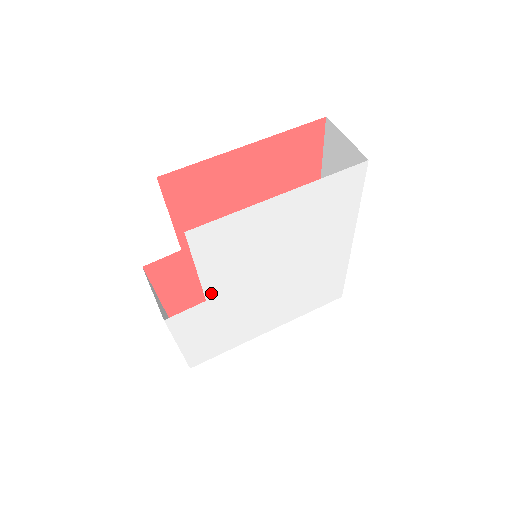
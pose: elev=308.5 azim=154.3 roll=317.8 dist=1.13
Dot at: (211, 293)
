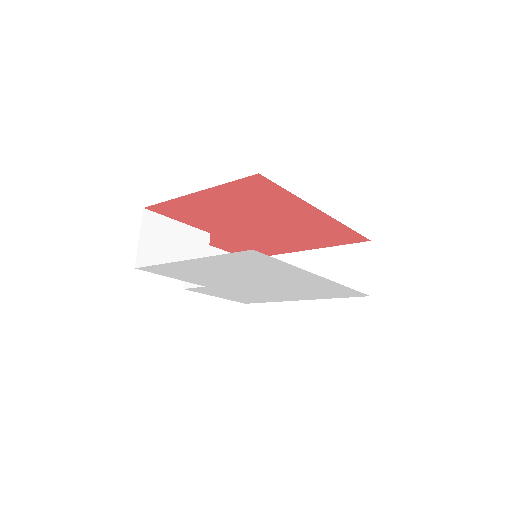
Dot at: (204, 284)
